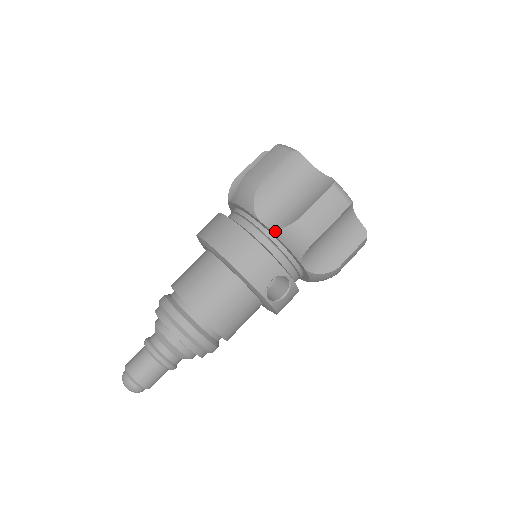
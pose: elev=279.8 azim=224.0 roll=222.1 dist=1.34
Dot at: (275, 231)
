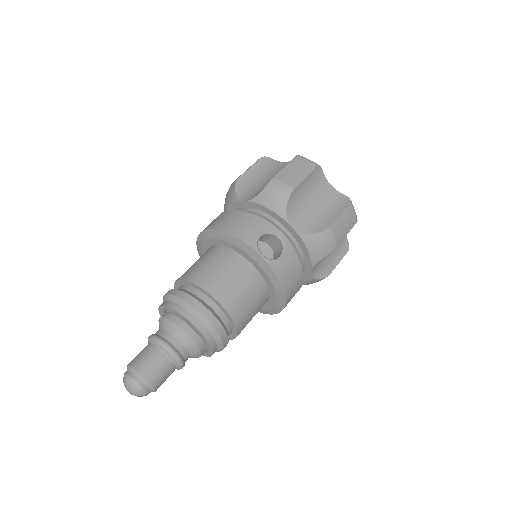
Dot at: (255, 199)
